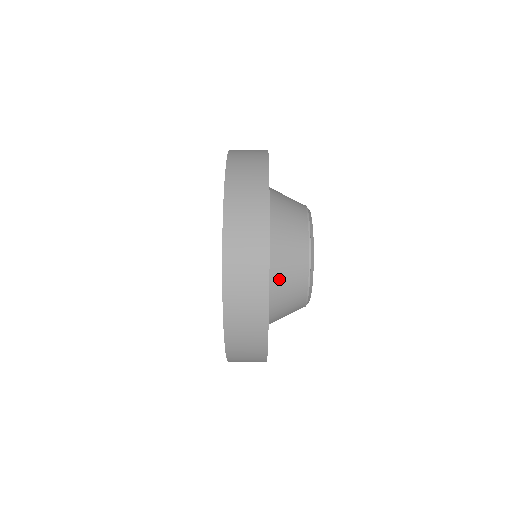
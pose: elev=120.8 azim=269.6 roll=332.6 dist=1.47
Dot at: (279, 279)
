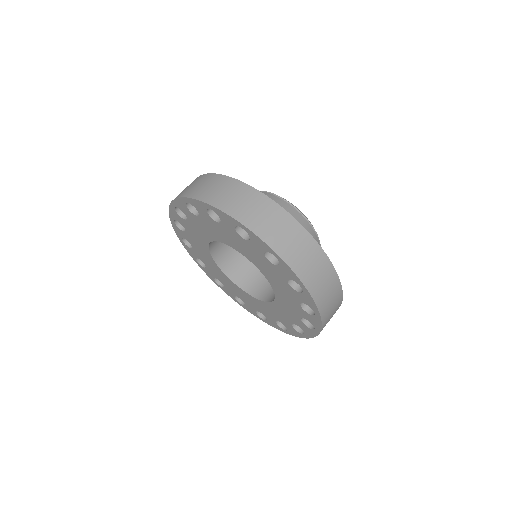
Dot at: occluded
